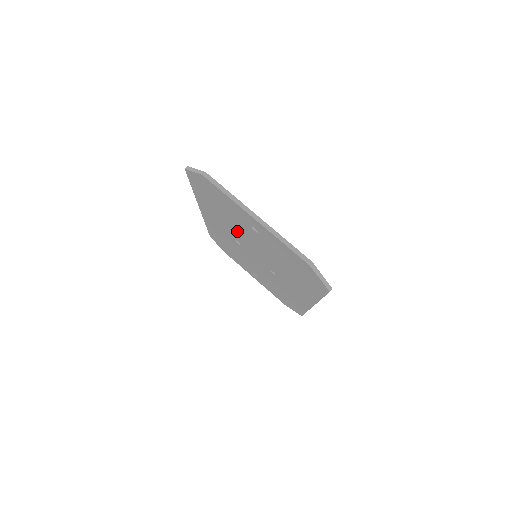
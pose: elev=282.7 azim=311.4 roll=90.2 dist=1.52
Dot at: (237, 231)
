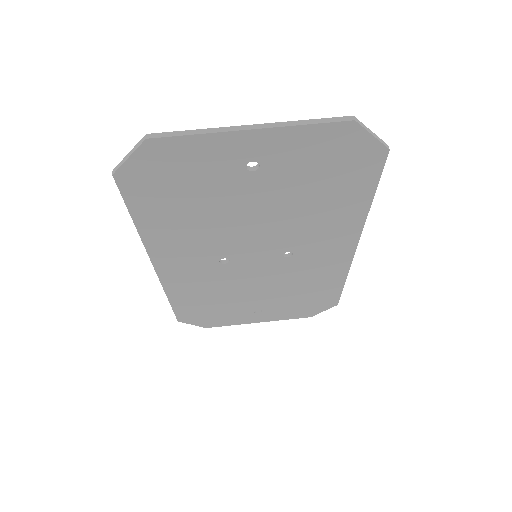
Dot at: (222, 226)
